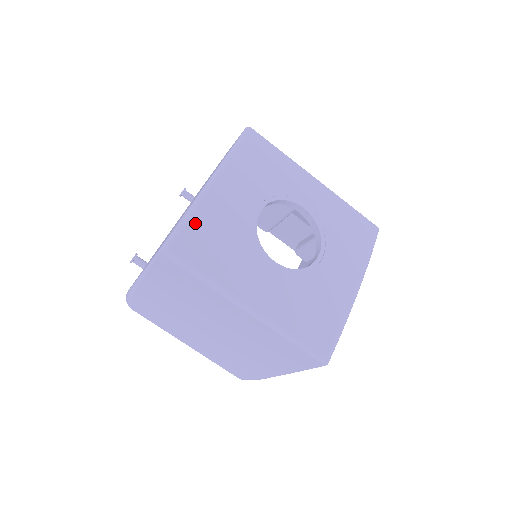
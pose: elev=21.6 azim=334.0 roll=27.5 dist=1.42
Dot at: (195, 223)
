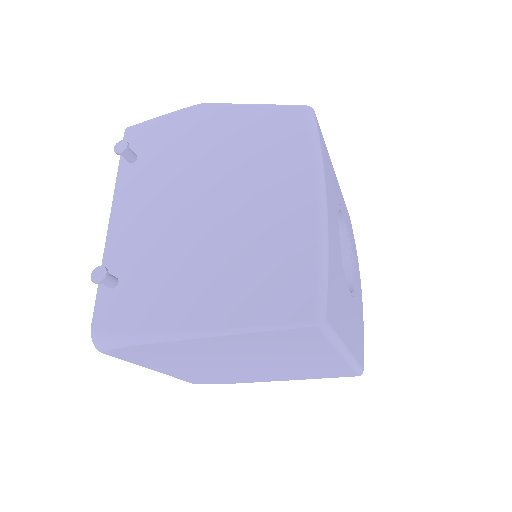
Dot at: (330, 272)
